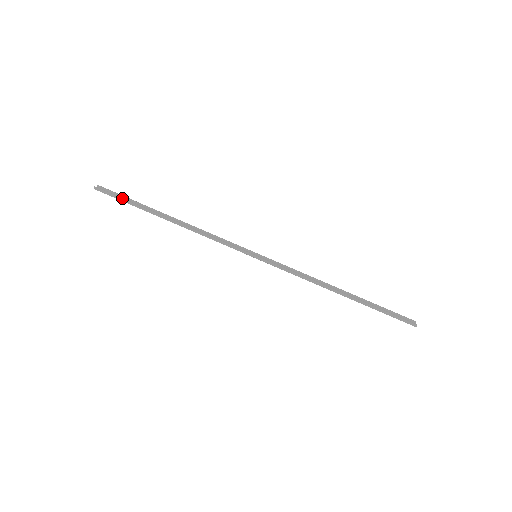
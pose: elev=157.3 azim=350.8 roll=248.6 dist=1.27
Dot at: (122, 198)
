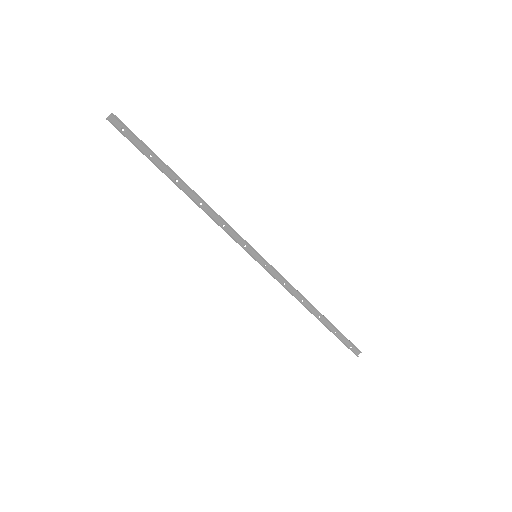
Dot at: (137, 146)
